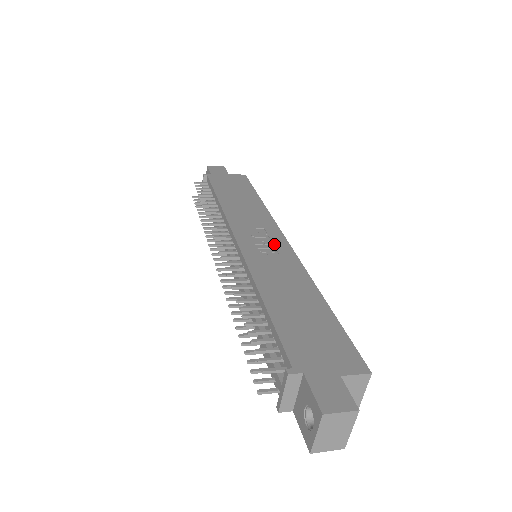
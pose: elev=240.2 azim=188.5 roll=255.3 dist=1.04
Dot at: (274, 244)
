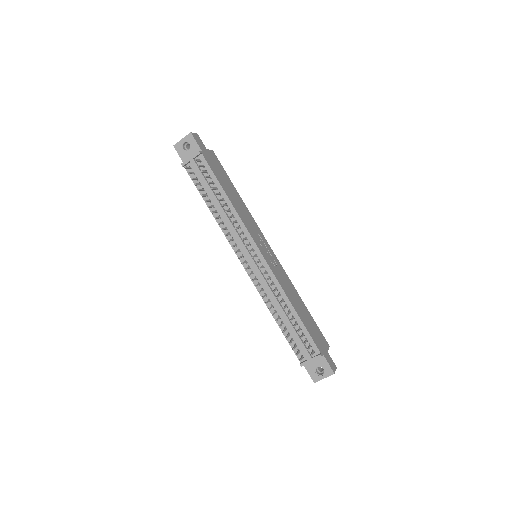
Dot at: (271, 253)
